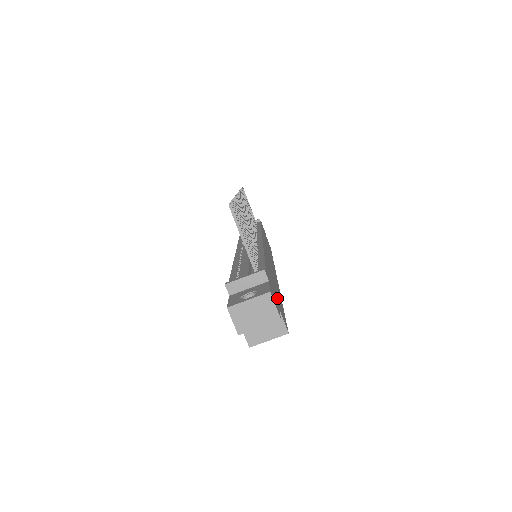
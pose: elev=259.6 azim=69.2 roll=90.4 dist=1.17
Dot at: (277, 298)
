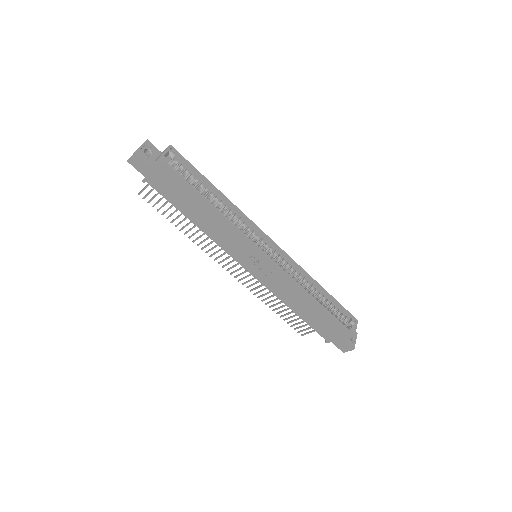
Dot at: occluded
